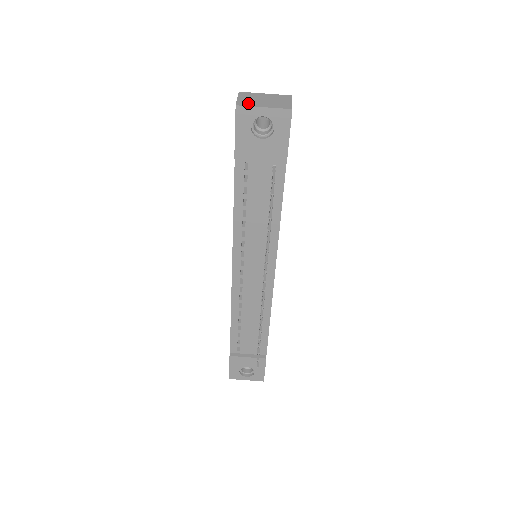
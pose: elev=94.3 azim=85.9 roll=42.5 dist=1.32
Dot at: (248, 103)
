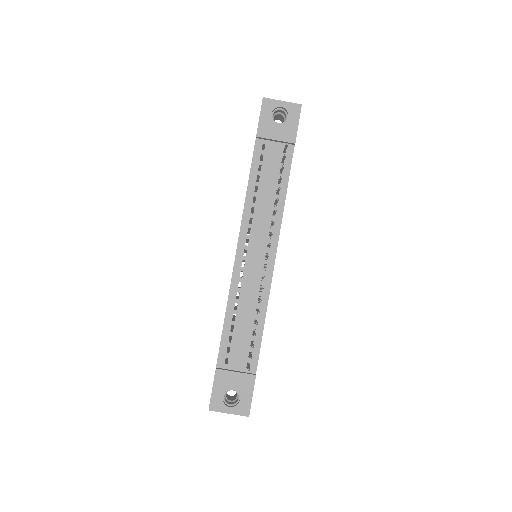
Dot at: (271, 101)
